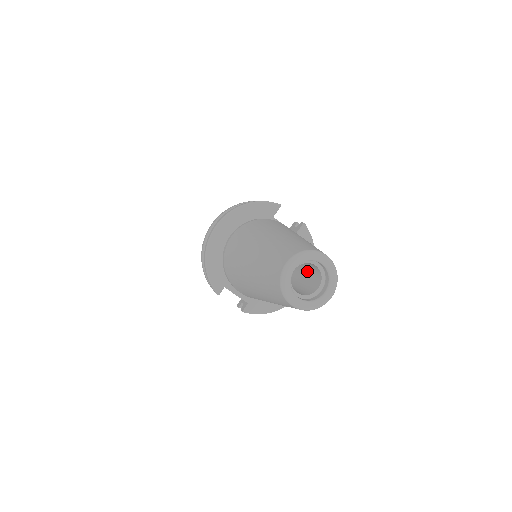
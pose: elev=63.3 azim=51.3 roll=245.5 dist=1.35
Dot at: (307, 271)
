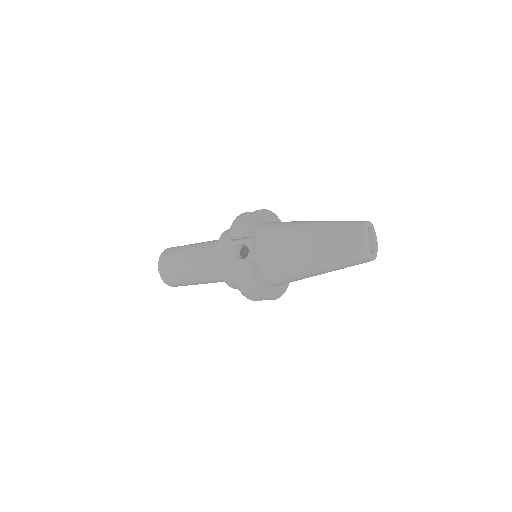
Dot at: occluded
